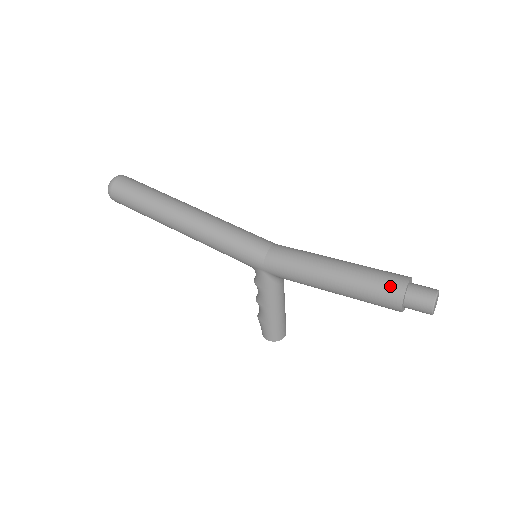
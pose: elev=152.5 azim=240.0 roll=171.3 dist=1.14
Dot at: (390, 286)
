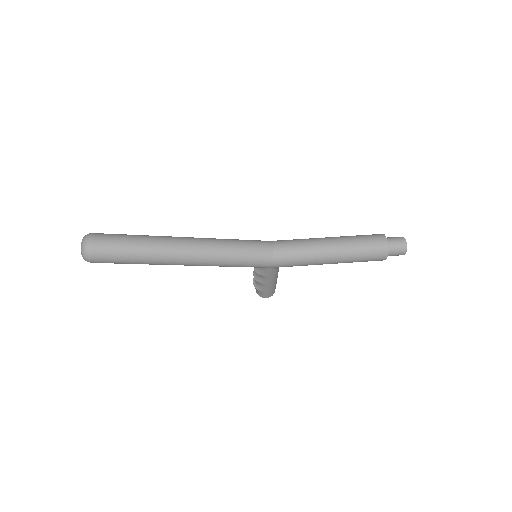
Dot at: (377, 250)
